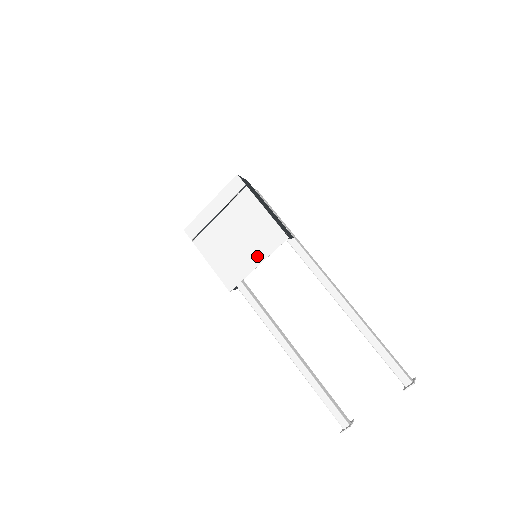
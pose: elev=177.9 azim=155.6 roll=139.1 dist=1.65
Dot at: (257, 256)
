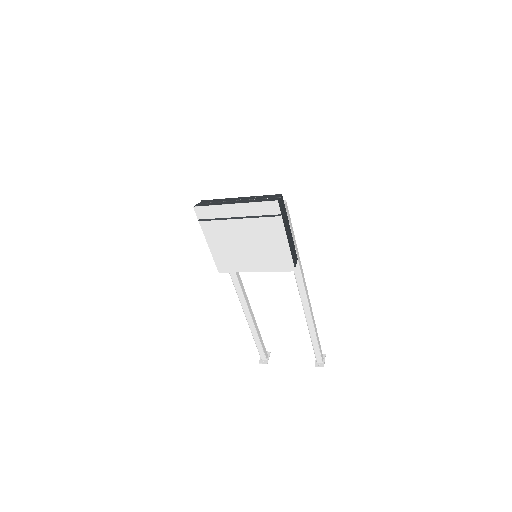
Dot at: (259, 266)
